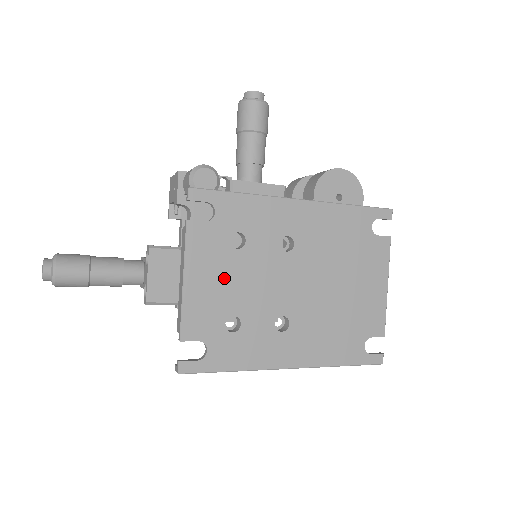
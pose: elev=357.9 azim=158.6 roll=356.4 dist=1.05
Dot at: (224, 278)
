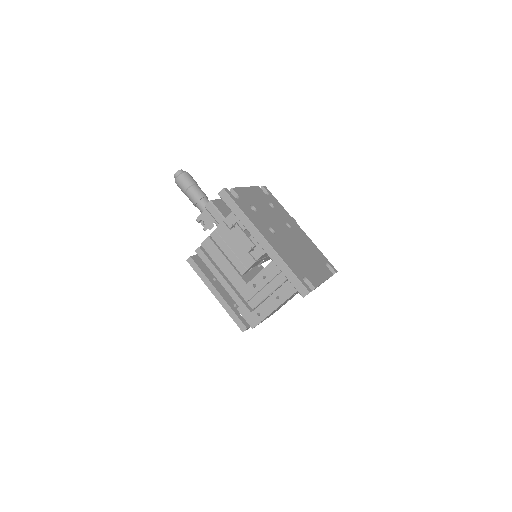
Dot at: (260, 202)
